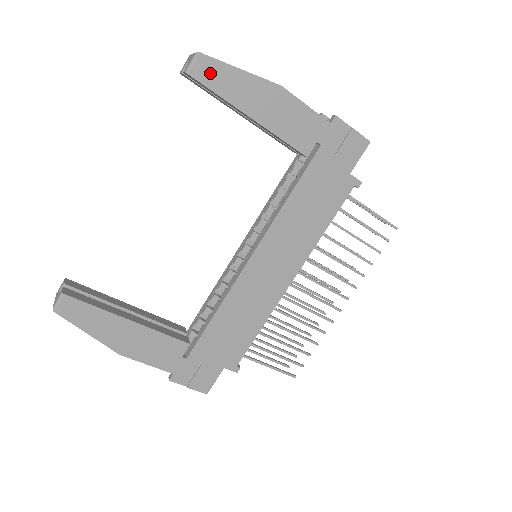
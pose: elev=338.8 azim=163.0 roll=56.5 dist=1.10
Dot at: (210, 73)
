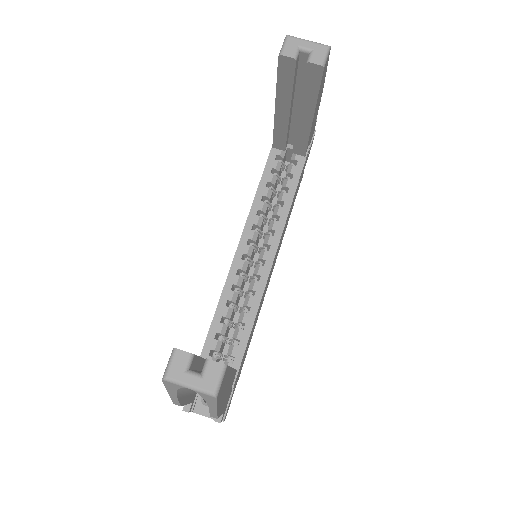
Dot at: (325, 70)
